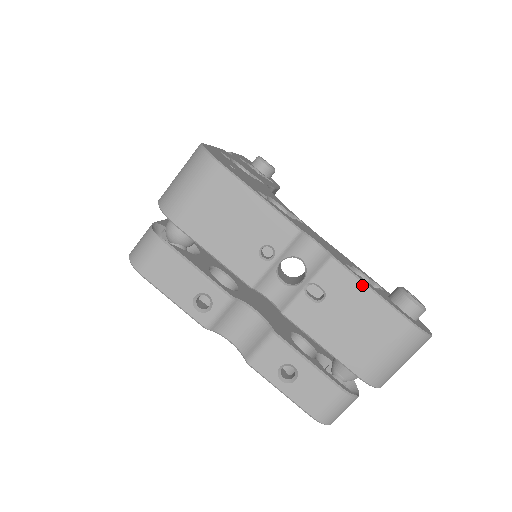
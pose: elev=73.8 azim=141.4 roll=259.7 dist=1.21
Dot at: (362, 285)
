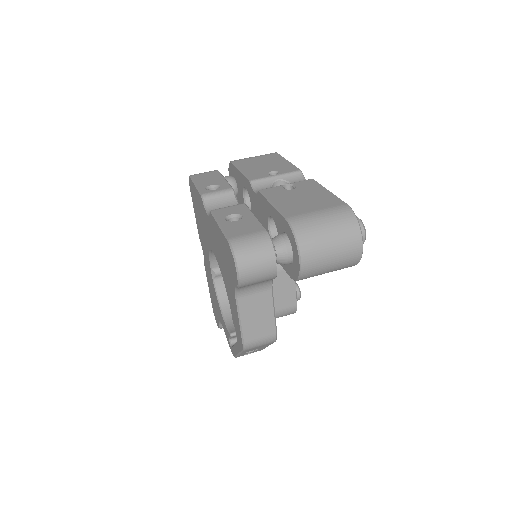
Dot at: (323, 188)
